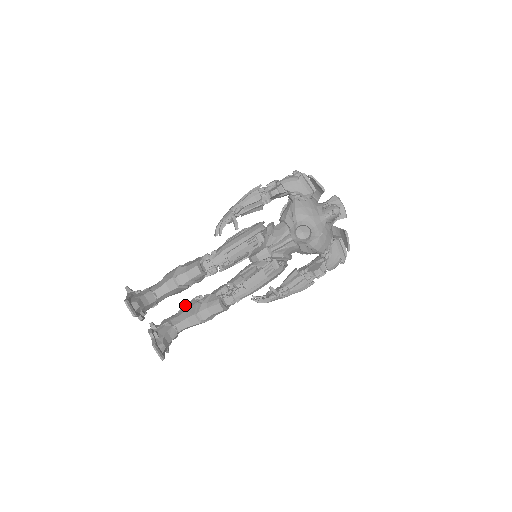
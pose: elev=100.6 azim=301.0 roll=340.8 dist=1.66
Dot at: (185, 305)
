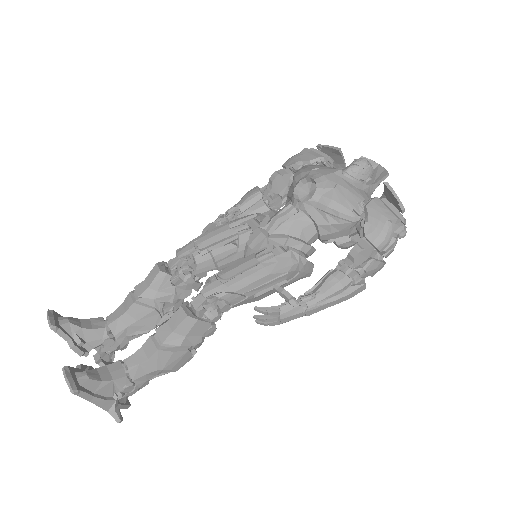
Dot at: occluded
